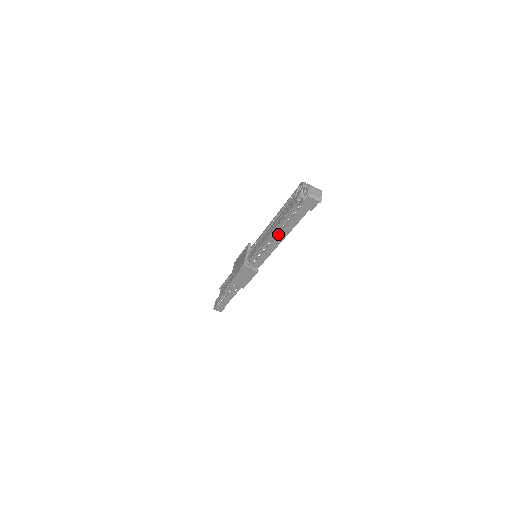
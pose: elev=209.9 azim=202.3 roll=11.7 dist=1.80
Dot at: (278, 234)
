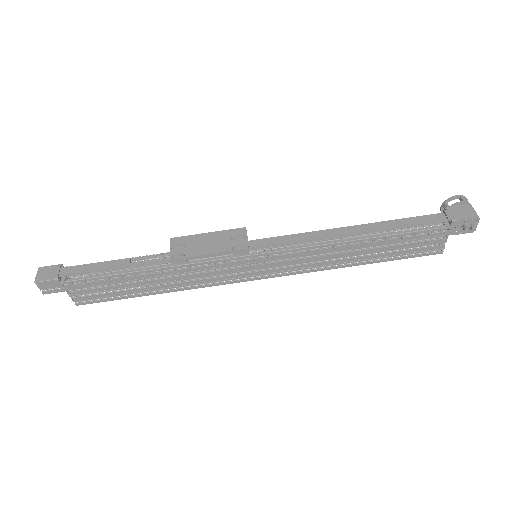
Dot at: (363, 224)
